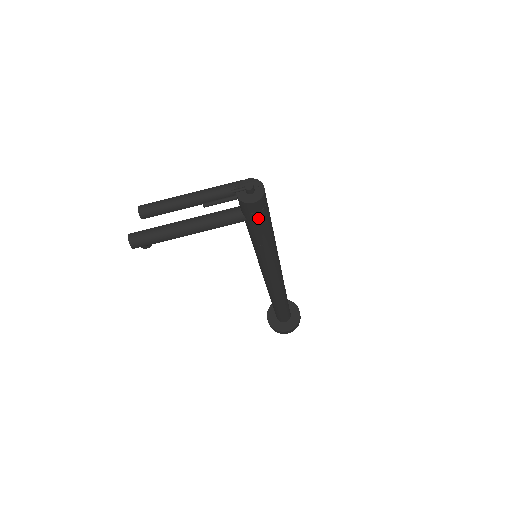
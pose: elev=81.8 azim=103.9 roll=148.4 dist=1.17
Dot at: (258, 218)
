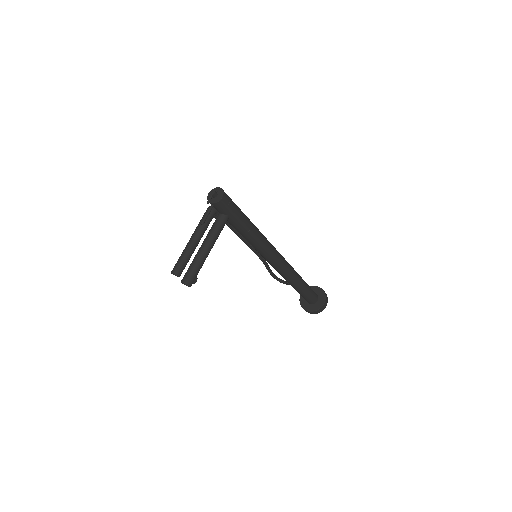
Dot at: (232, 208)
